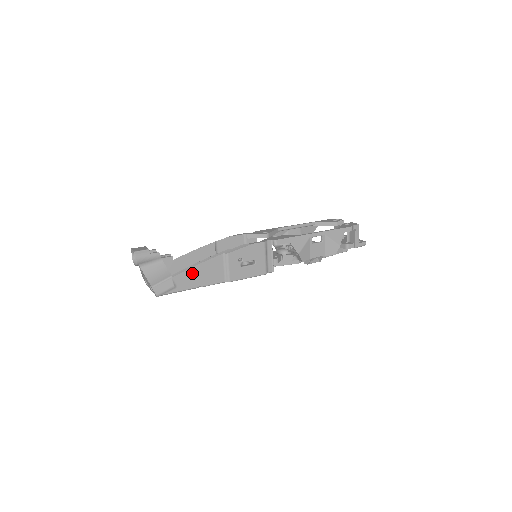
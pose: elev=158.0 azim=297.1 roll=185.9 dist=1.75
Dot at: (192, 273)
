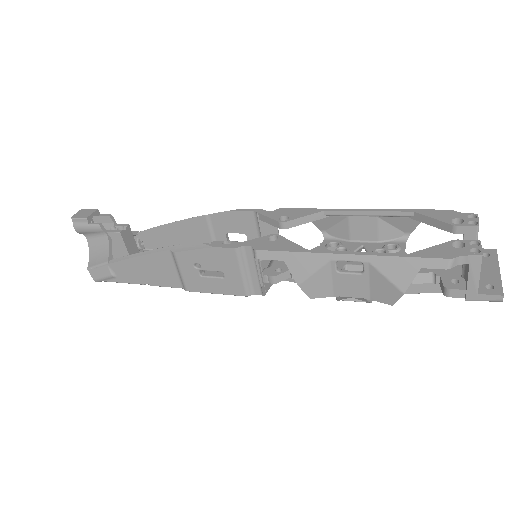
Dot at: (132, 265)
